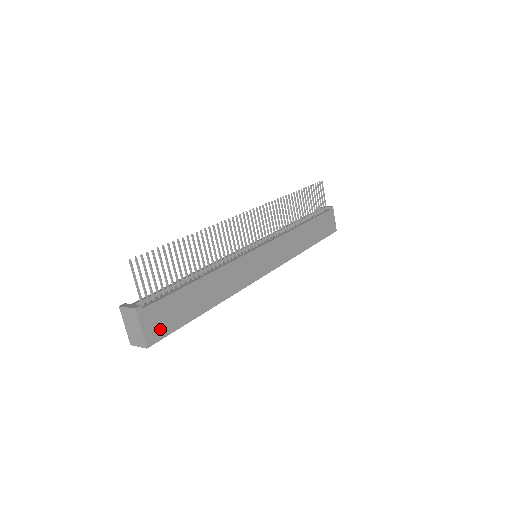
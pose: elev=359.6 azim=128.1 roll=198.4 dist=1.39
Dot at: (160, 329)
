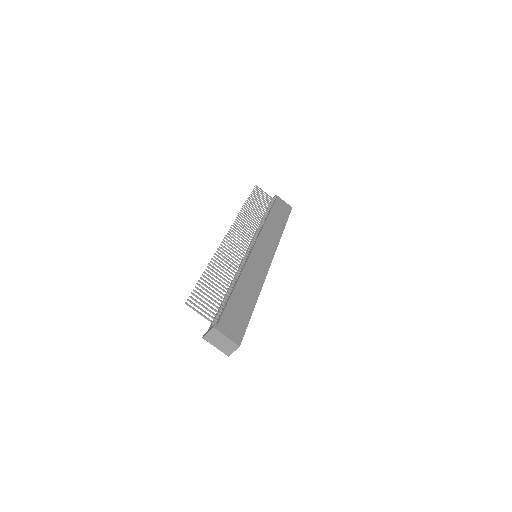
Dot at: (237, 331)
